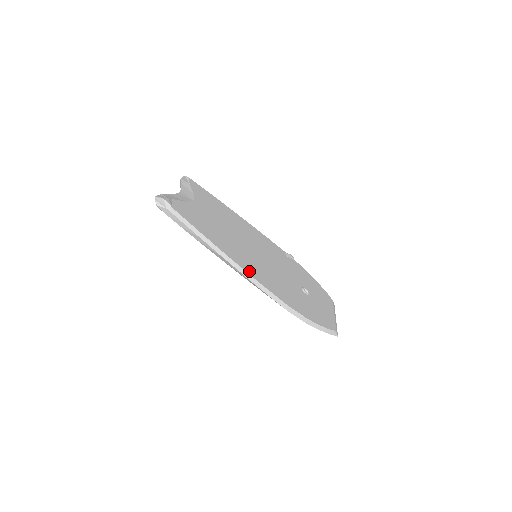
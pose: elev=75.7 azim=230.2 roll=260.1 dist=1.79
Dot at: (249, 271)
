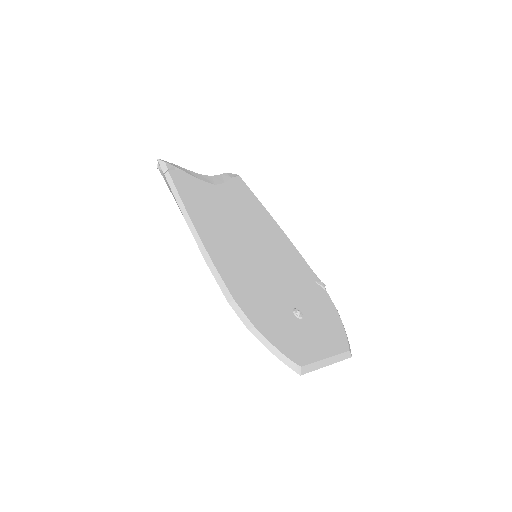
Dot at: (211, 249)
